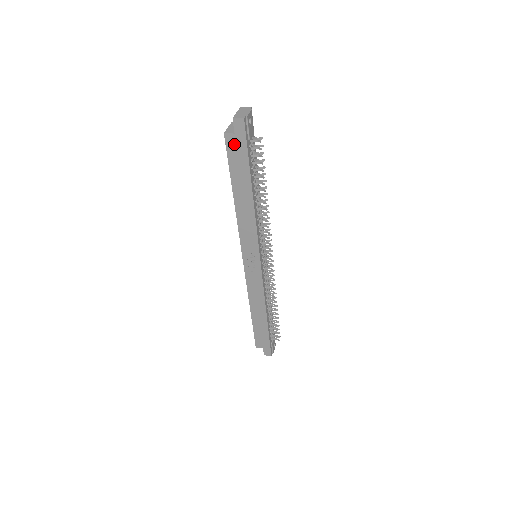
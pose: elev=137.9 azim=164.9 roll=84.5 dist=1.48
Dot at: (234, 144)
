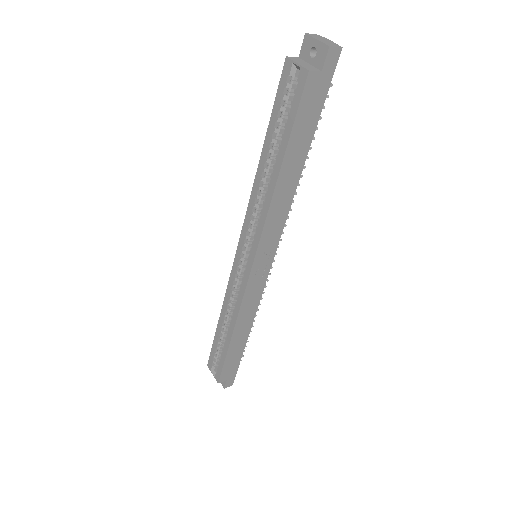
Dot at: (314, 88)
